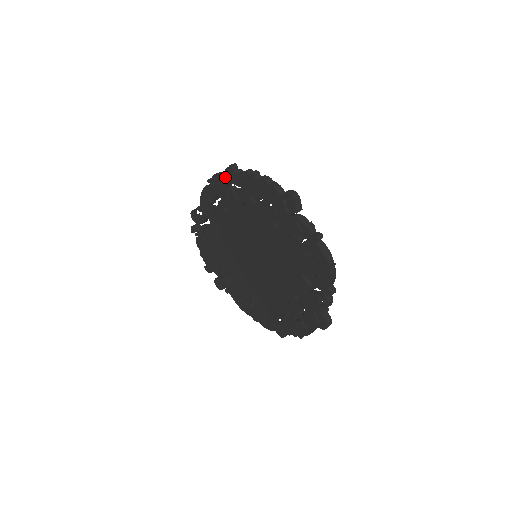
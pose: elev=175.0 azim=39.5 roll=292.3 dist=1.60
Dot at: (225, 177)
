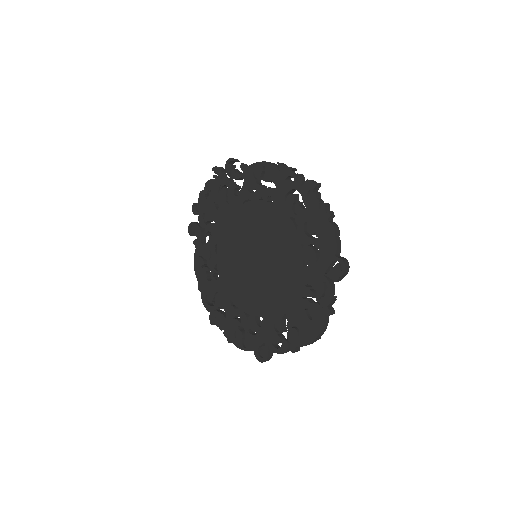
Dot at: (300, 183)
